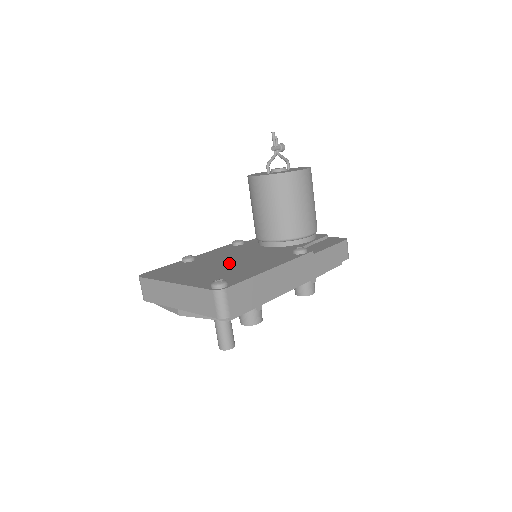
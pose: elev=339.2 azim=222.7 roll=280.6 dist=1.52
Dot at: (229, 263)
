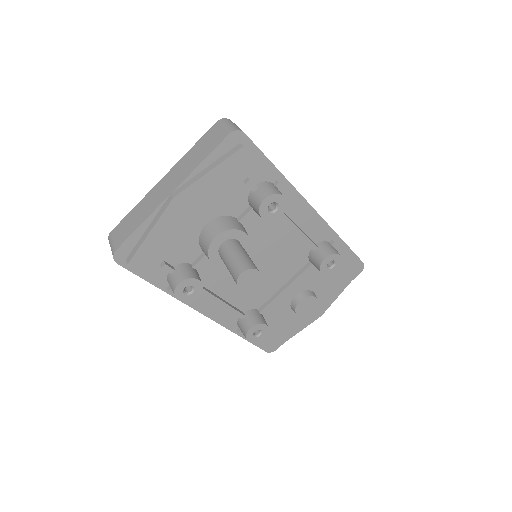
Dot at: occluded
